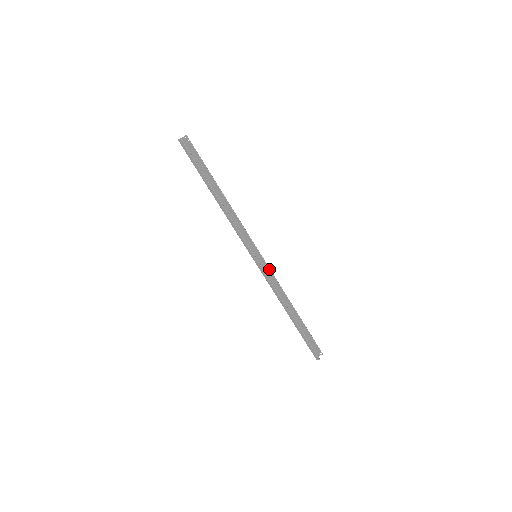
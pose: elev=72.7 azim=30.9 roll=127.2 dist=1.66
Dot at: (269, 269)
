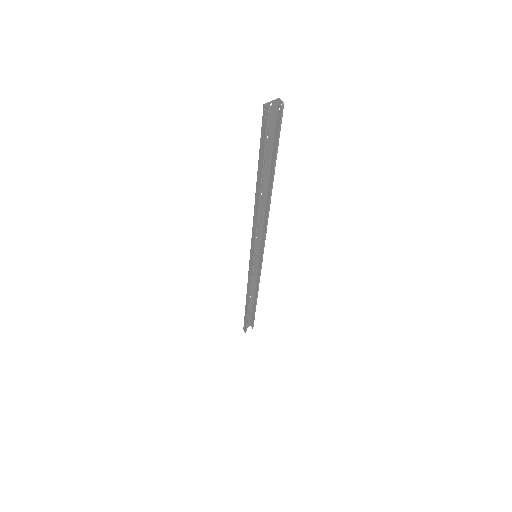
Dot at: (260, 269)
